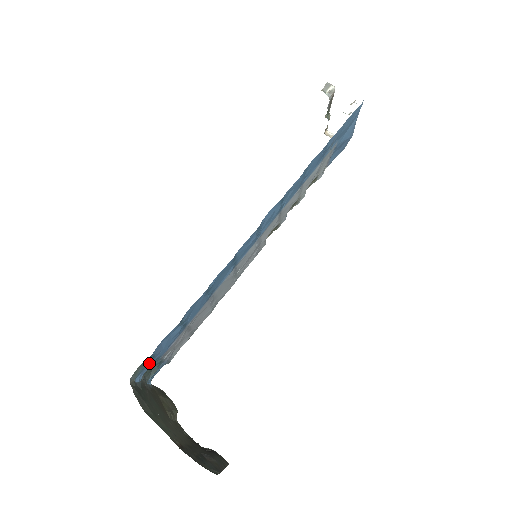
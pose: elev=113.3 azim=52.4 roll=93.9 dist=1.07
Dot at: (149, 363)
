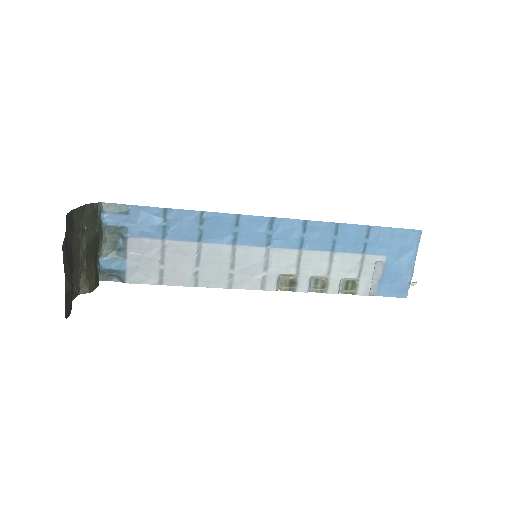
Dot at: (120, 218)
